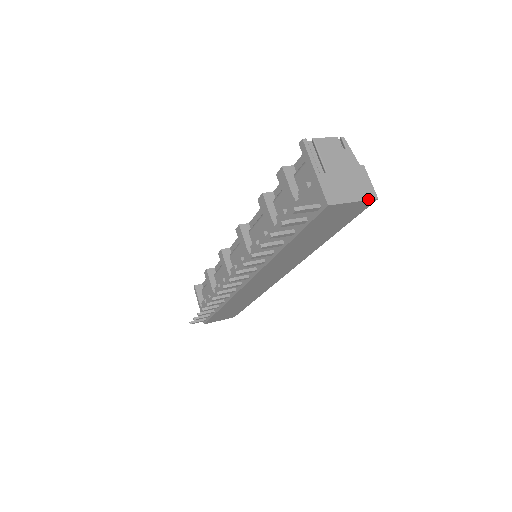
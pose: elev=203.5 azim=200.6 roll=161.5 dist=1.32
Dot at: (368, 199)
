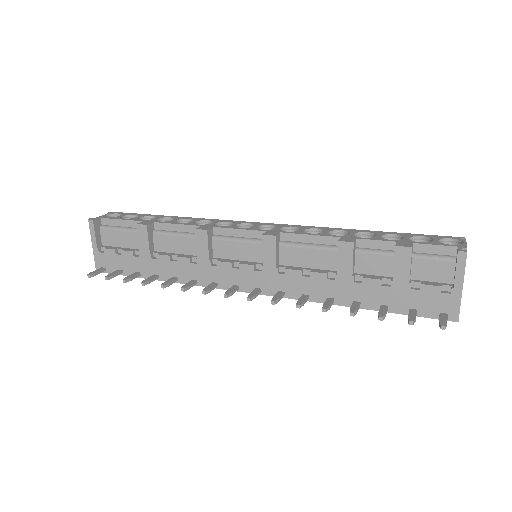
Dot at: occluded
